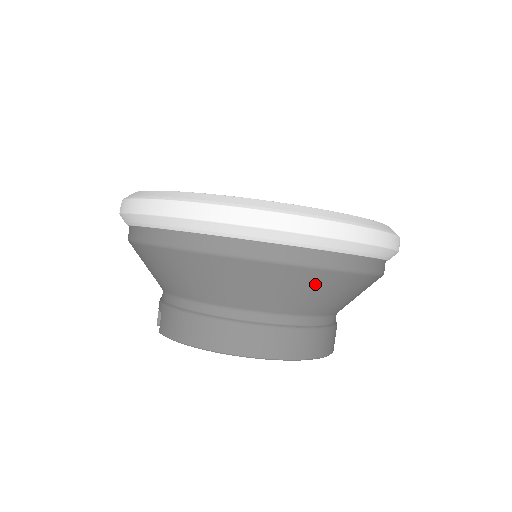
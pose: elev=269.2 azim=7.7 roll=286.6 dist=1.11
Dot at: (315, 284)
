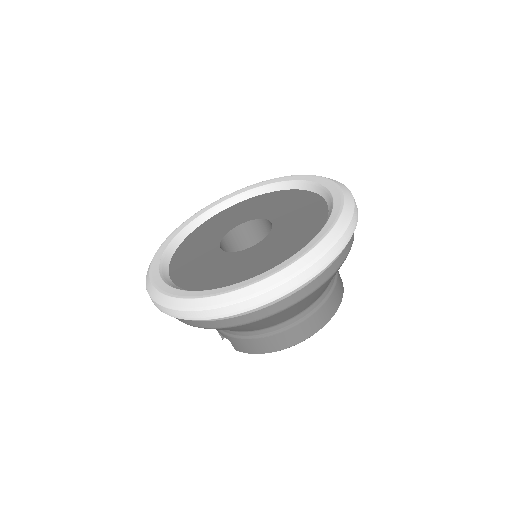
Dot at: occluded
